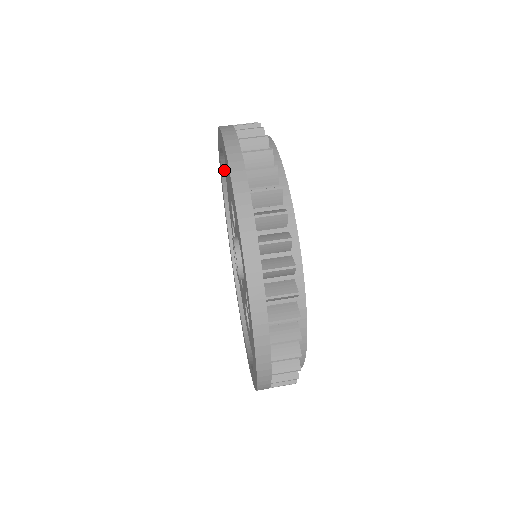
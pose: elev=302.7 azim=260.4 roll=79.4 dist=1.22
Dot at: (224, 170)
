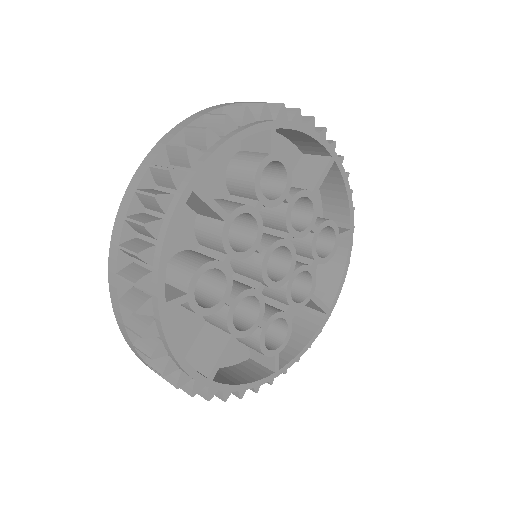
Dot at: occluded
